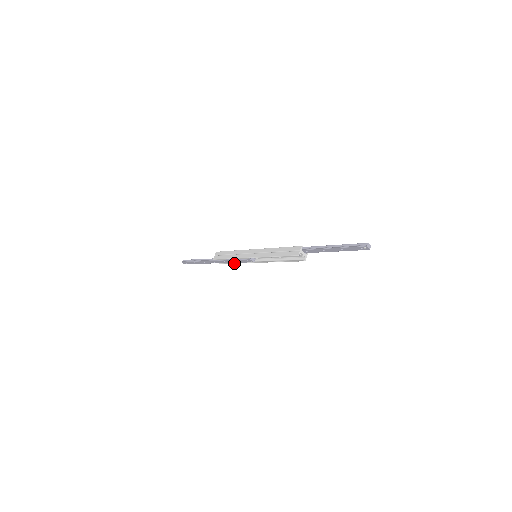
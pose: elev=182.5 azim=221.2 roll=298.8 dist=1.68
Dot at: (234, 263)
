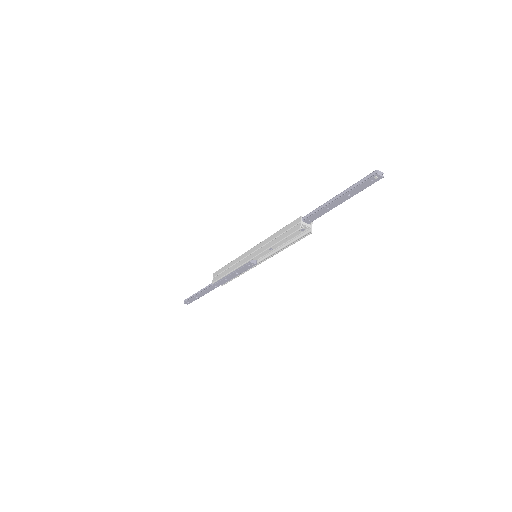
Dot at: (236, 277)
